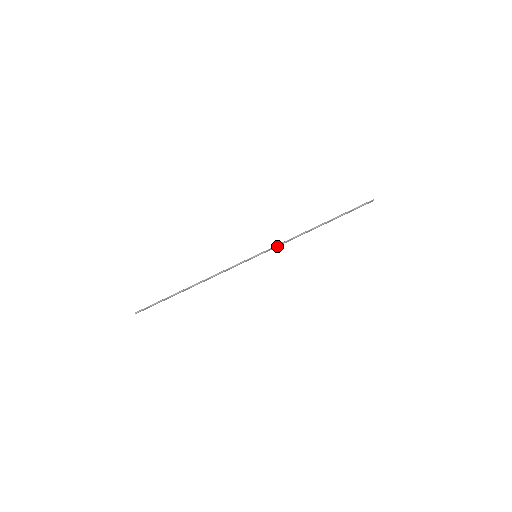
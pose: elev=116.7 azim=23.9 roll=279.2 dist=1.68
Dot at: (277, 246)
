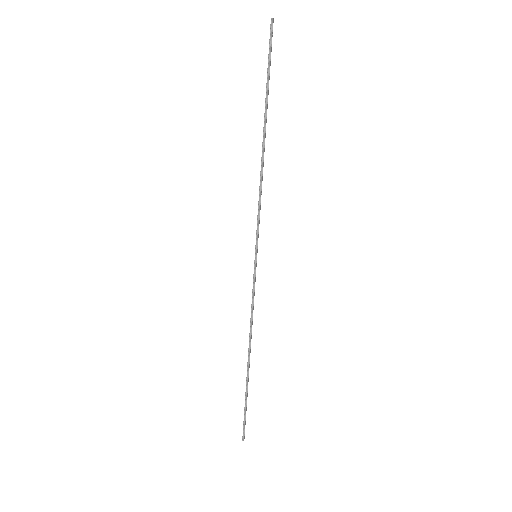
Dot at: (259, 219)
